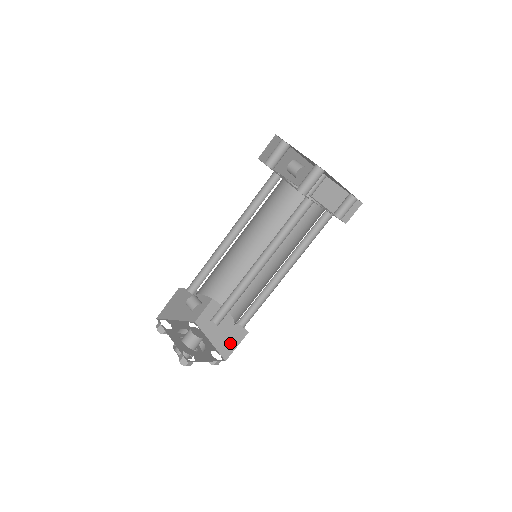
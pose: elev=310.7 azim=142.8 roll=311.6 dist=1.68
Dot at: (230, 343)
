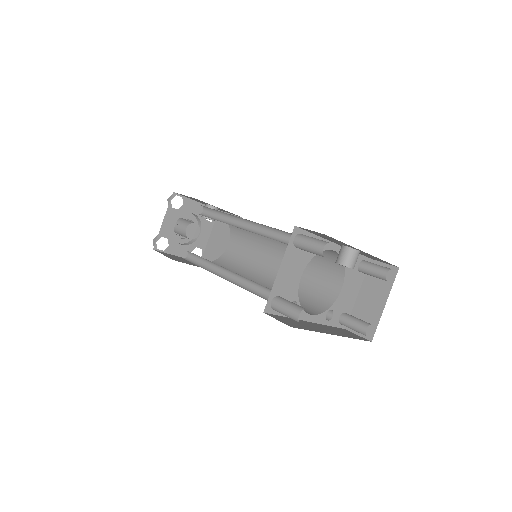
Dot at: (212, 259)
